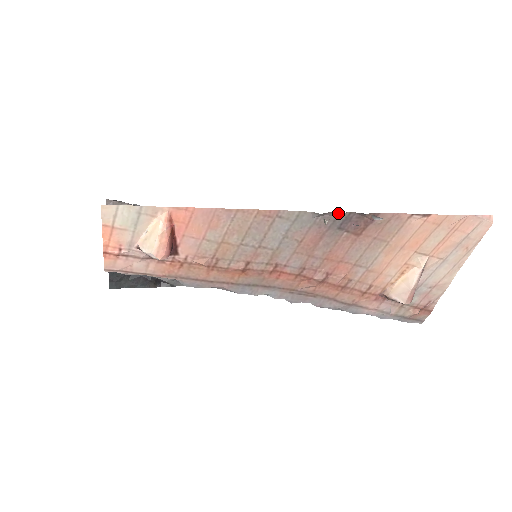
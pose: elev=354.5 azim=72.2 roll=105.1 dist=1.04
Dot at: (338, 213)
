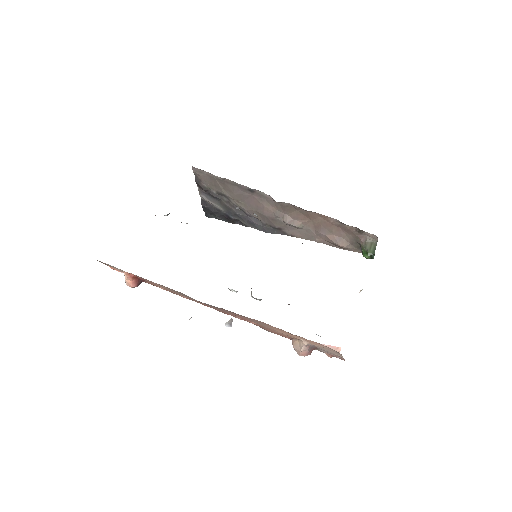
Dot at: occluded
